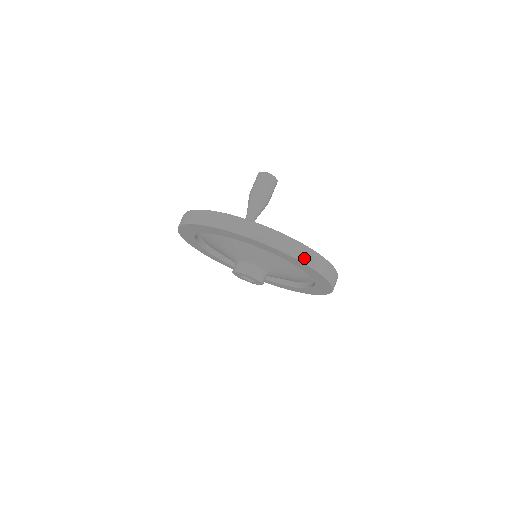
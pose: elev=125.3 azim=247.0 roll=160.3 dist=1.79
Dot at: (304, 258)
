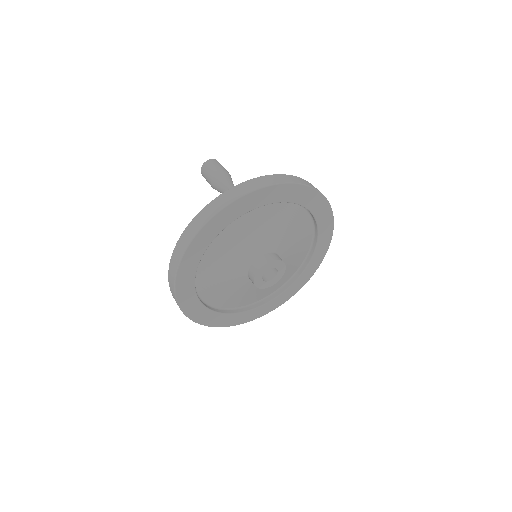
Dot at: (298, 182)
